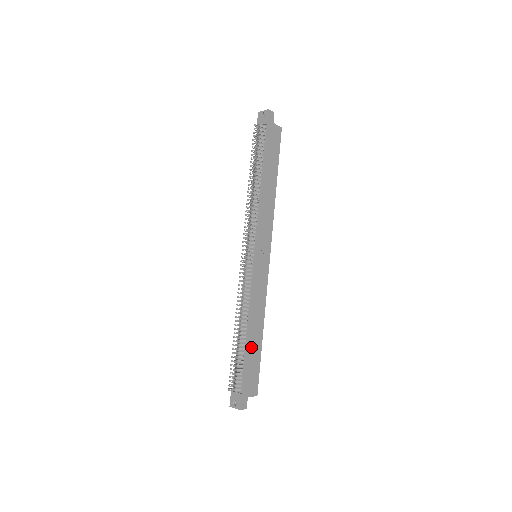
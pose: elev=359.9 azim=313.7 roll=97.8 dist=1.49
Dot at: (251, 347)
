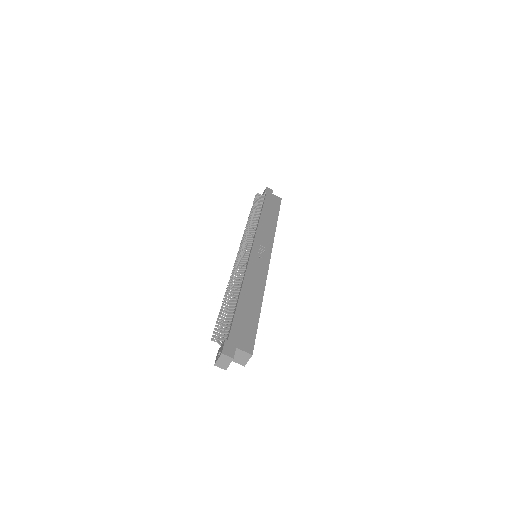
Dot at: (244, 306)
